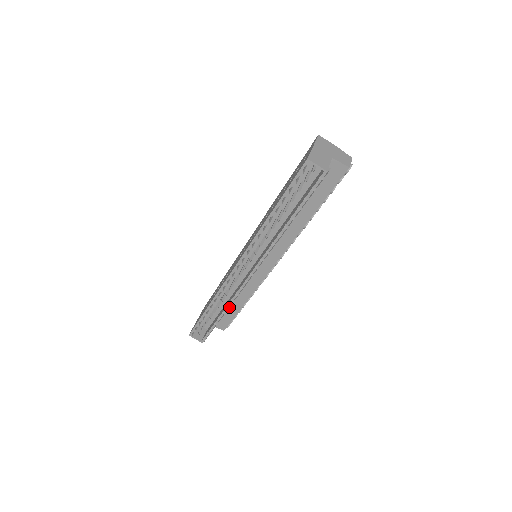
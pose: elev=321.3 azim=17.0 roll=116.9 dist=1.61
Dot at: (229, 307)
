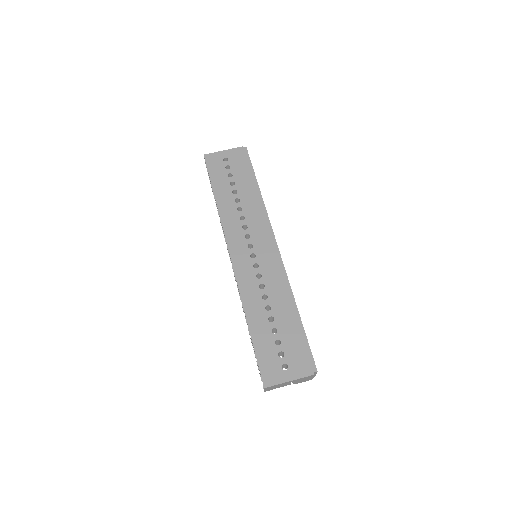
Dot at: occluded
